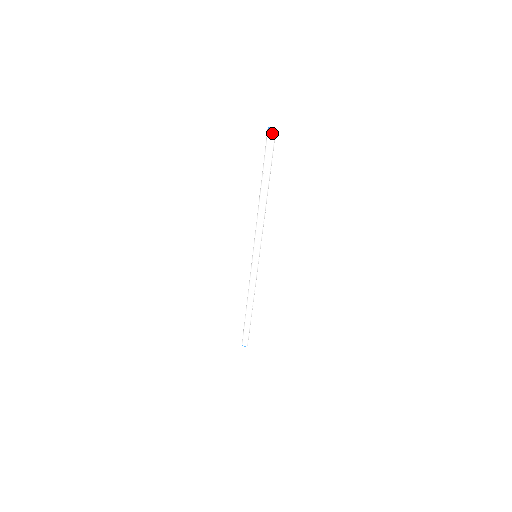
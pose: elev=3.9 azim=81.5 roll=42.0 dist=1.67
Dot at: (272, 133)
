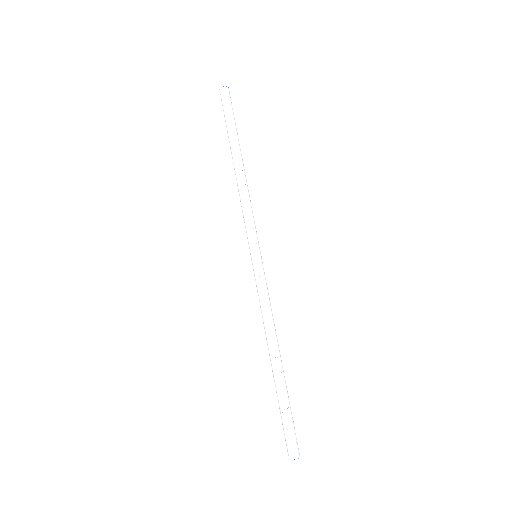
Dot at: (221, 91)
